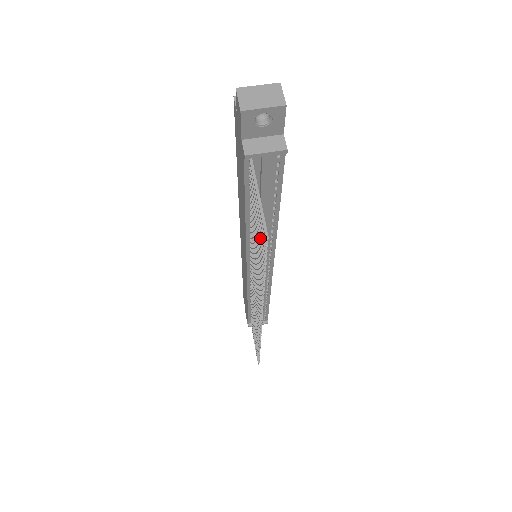
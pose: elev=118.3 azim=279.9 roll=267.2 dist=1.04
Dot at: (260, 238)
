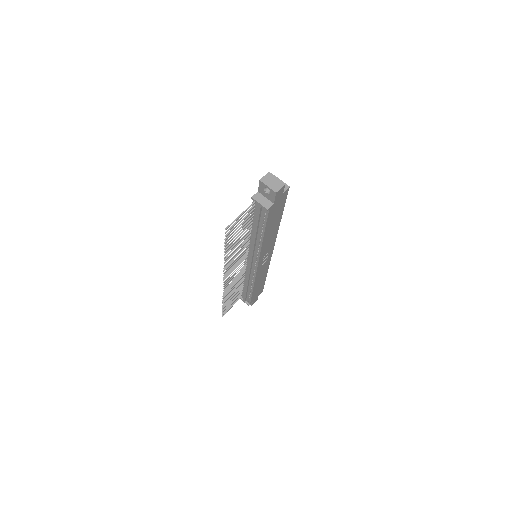
Dot at: (232, 232)
